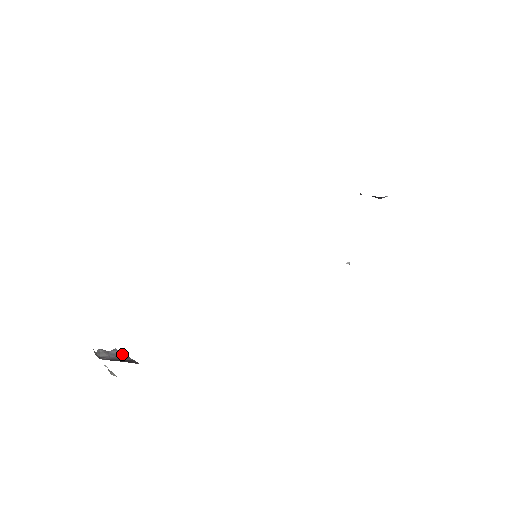
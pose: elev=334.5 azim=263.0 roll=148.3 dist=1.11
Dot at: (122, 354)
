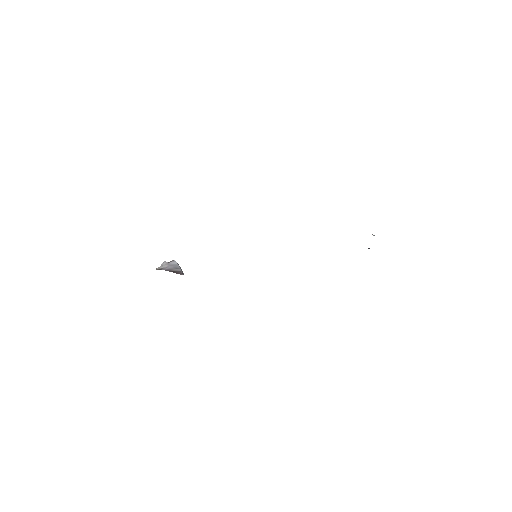
Dot at: (177, 265)
